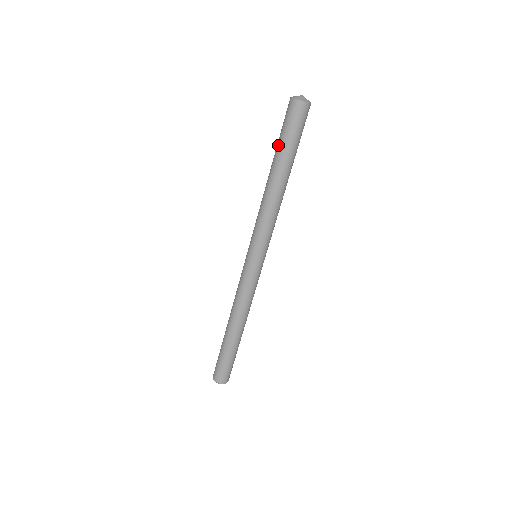
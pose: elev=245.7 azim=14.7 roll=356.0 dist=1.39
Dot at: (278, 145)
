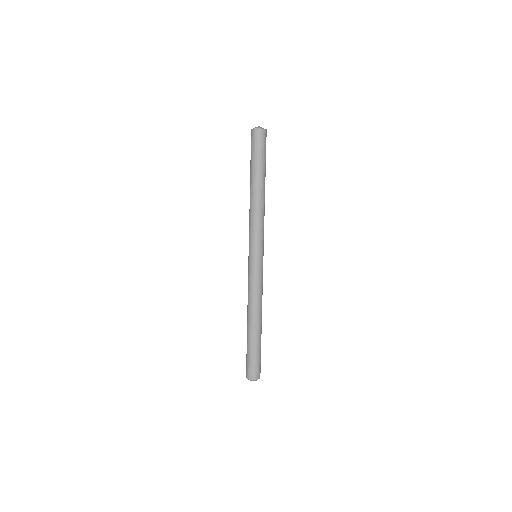
Dot at: (253, 164)
